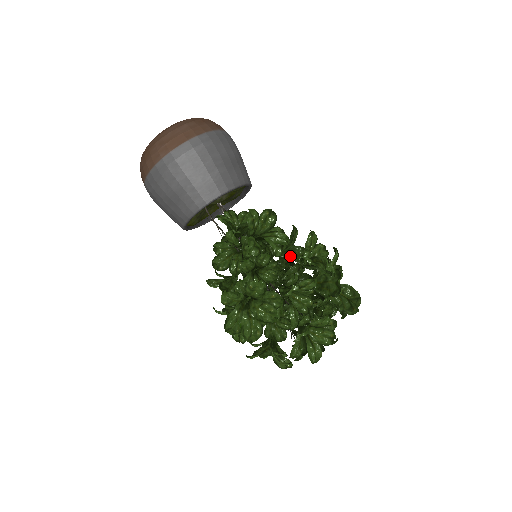
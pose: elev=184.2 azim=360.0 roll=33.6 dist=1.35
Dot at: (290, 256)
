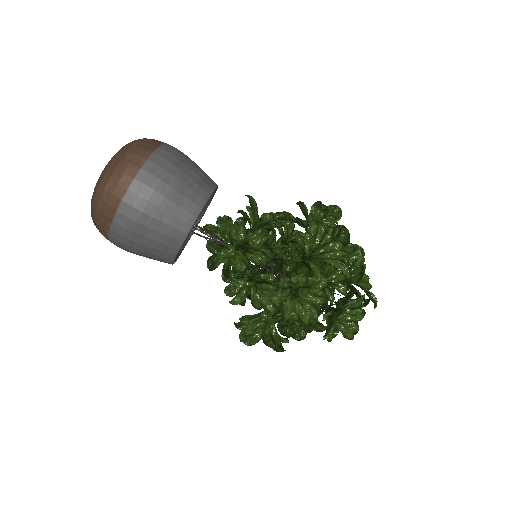
Dot at: occluded
